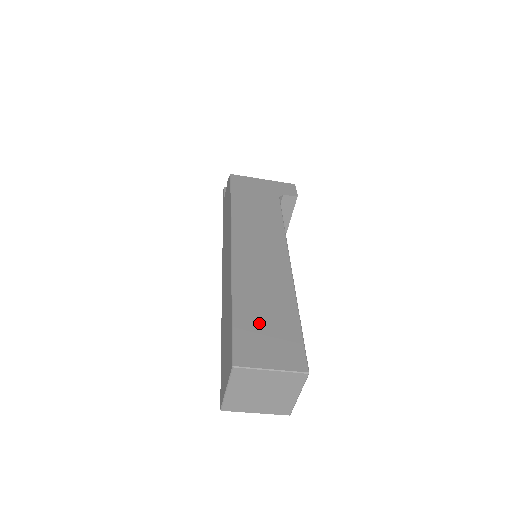
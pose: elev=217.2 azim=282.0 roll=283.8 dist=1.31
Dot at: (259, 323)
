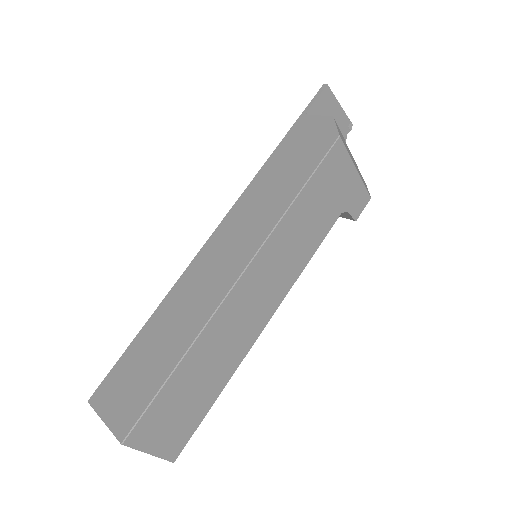
Dot at: (181, 398)
